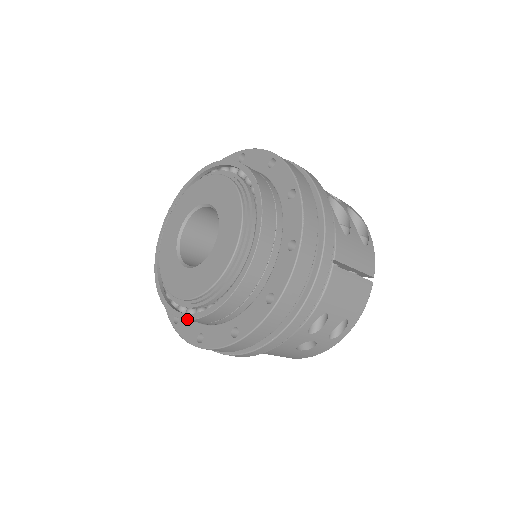
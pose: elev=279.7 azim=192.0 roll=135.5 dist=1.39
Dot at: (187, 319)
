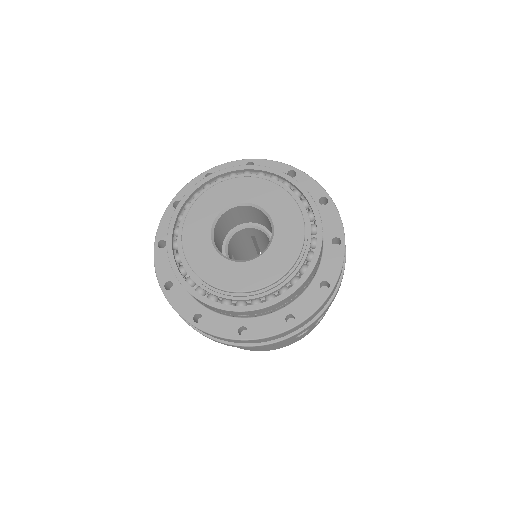
Dot at: (247, 310)
